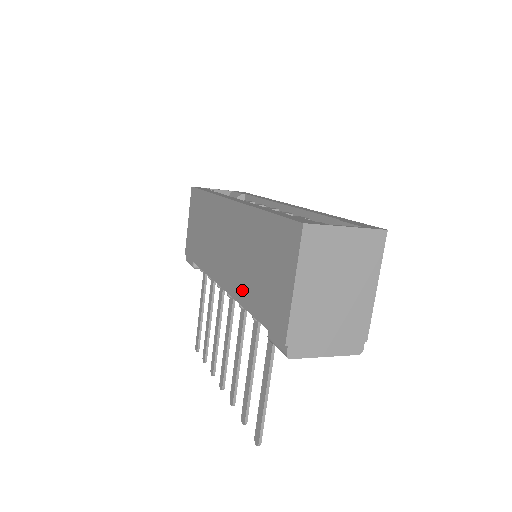
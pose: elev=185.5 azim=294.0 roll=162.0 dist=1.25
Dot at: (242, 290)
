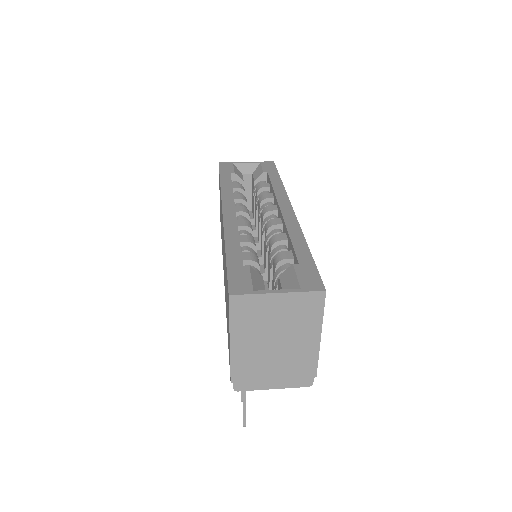
Dot at: occluded
